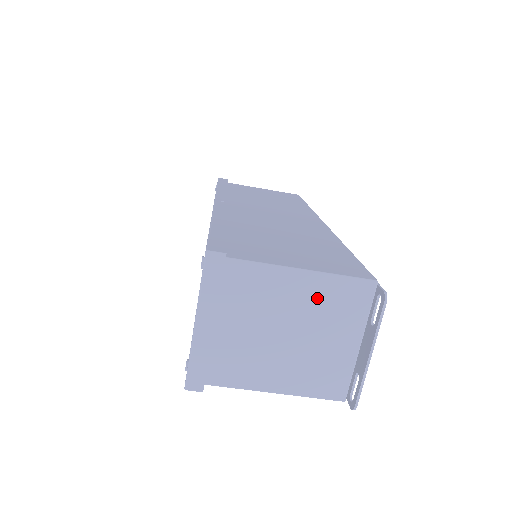
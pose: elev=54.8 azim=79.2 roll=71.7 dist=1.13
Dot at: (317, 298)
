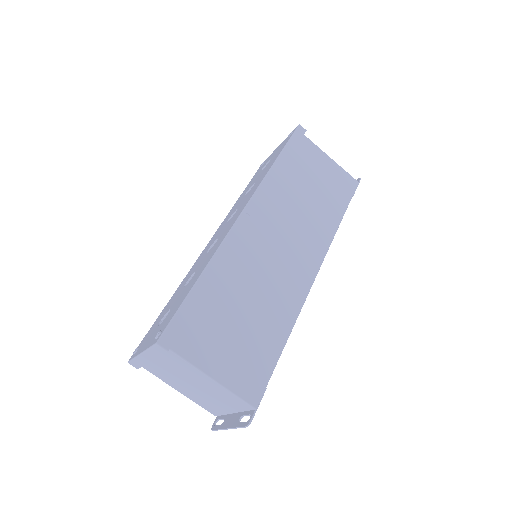
Dot at: (217, 390)
